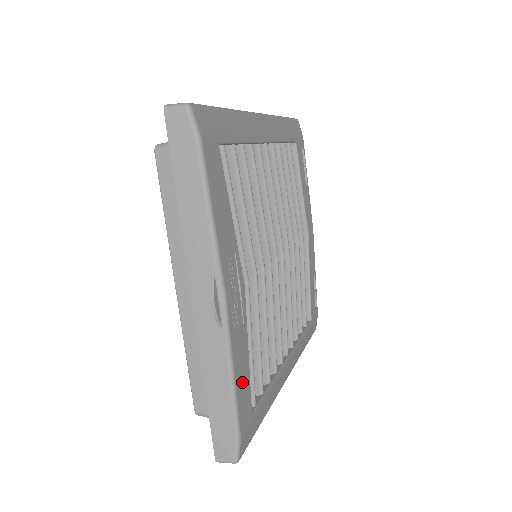
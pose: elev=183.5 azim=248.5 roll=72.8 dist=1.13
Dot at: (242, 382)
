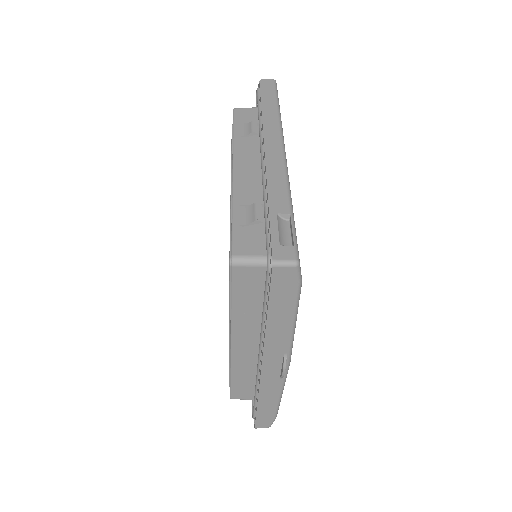
Dot at: occluded
